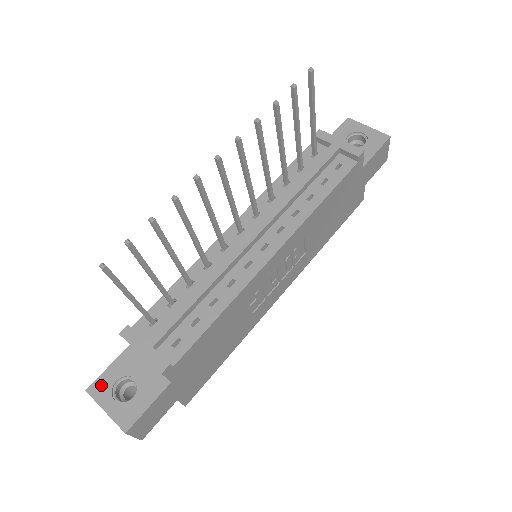
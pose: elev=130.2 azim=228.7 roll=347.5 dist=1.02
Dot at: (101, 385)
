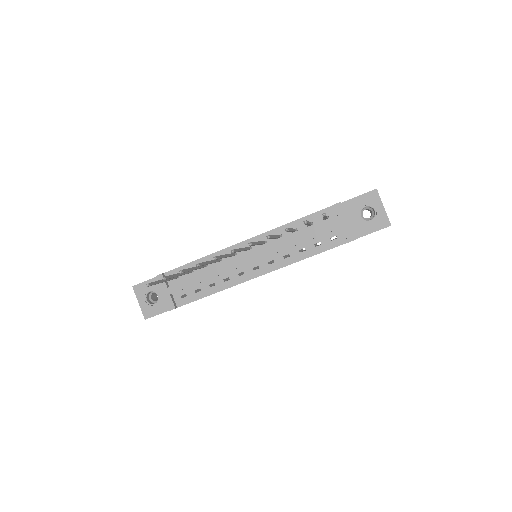
Dot at: (141, 288)
